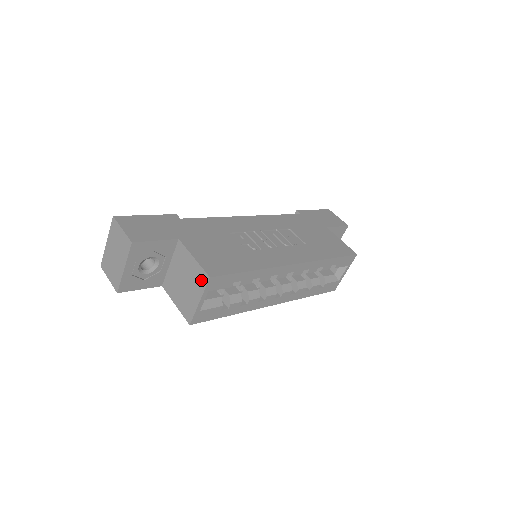
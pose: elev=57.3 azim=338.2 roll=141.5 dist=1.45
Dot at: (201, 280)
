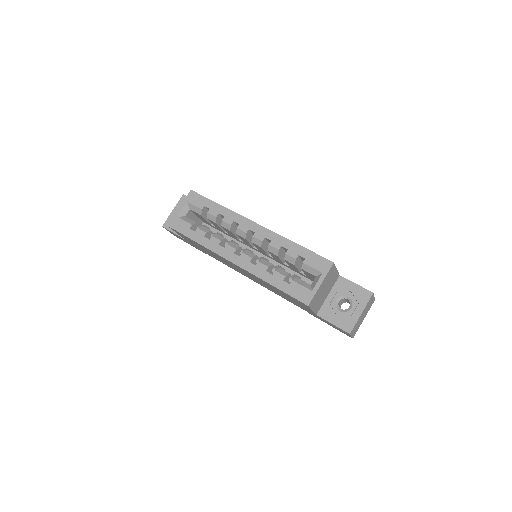
Dot at: occluded
